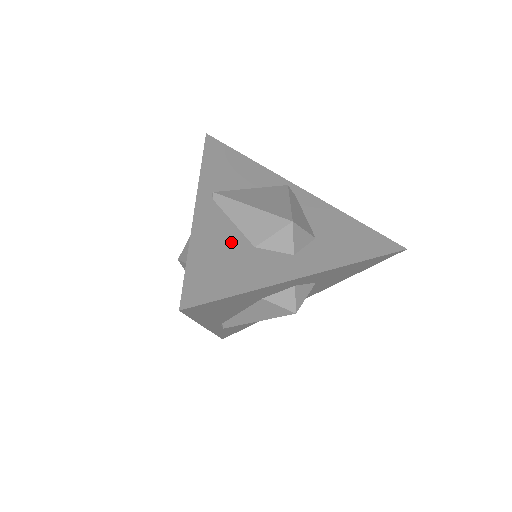
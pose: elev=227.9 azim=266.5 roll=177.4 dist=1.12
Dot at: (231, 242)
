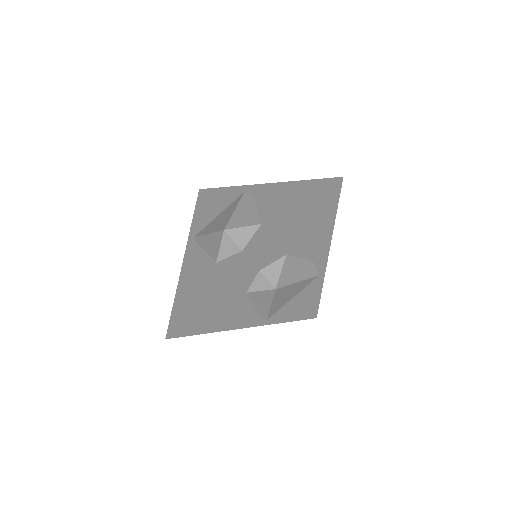
Dot at: (202, 269)
